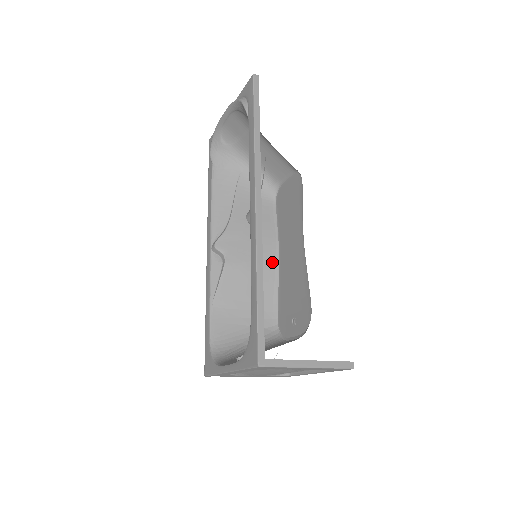
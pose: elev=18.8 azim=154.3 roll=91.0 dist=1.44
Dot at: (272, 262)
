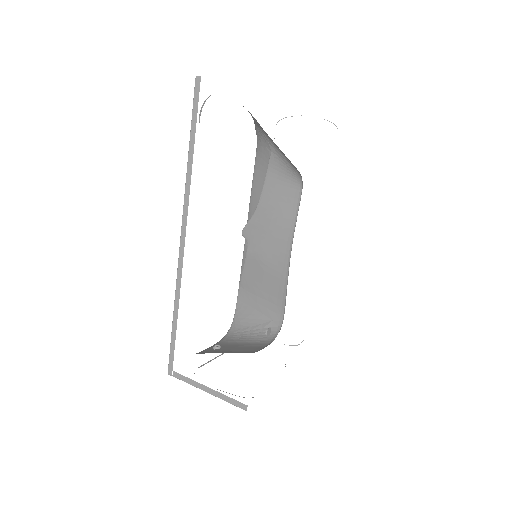
Dot at: (285, 259)
